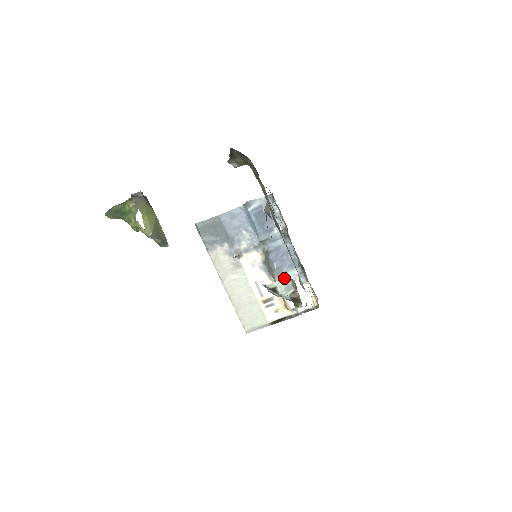
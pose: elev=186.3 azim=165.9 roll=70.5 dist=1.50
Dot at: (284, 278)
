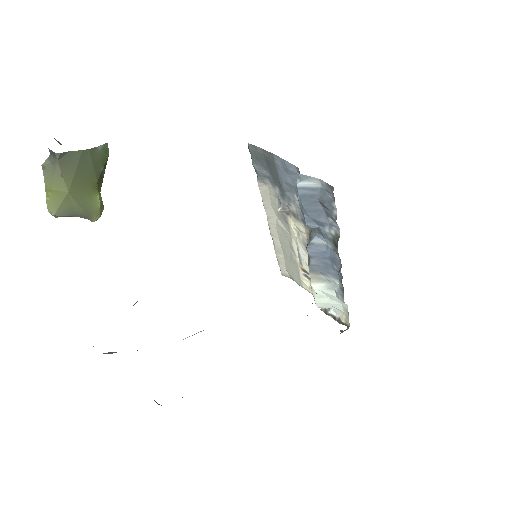
Dot at: (320, 277)
